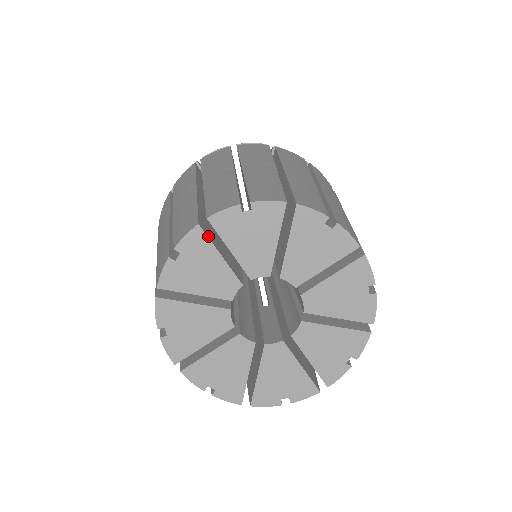
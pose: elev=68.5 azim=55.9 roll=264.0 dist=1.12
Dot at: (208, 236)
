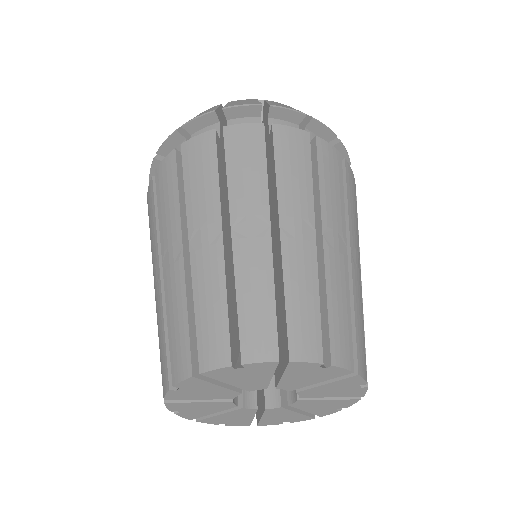
Dot at: (178, 400)
